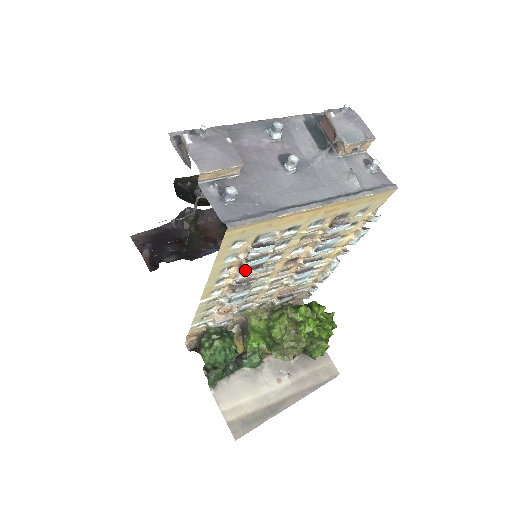
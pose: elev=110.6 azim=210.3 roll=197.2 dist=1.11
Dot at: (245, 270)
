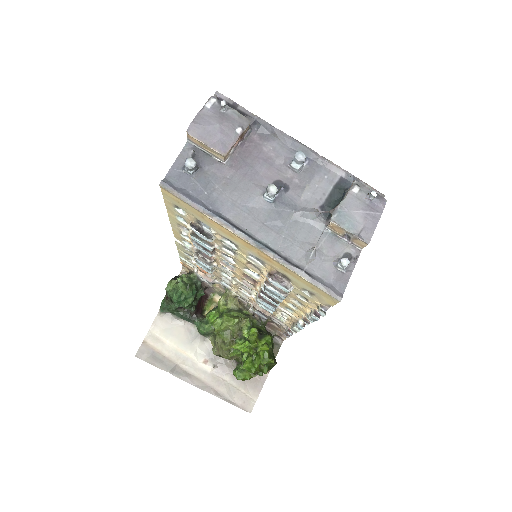
Dot at: occluded
